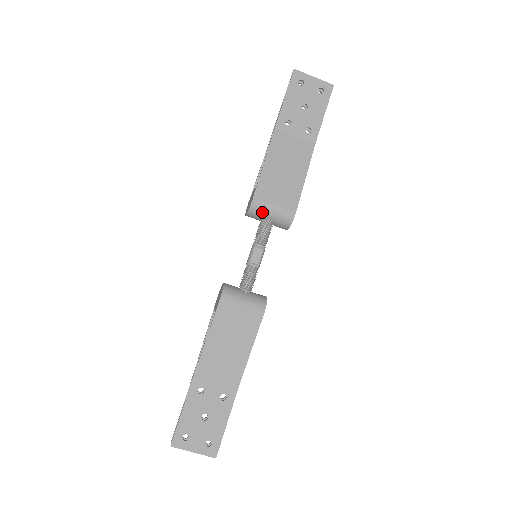
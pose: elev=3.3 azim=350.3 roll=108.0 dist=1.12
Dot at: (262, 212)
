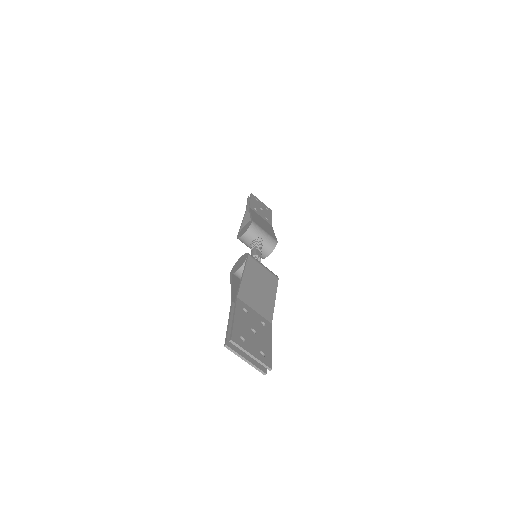
Dot at: (258, 231)
